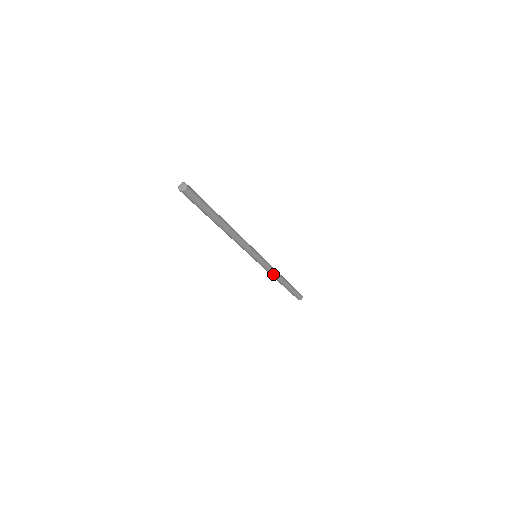
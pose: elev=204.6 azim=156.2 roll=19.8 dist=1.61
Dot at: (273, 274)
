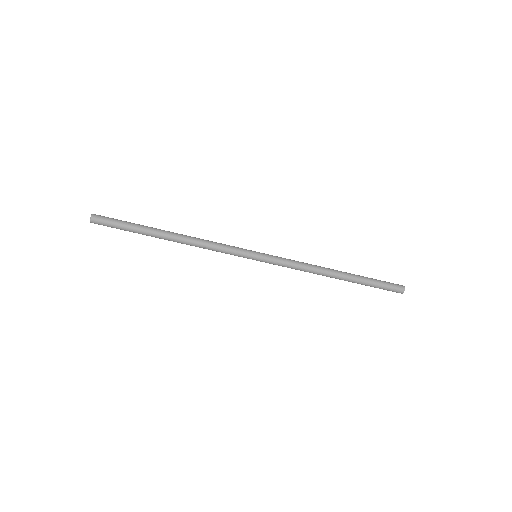
Dot at: (306, 267)
